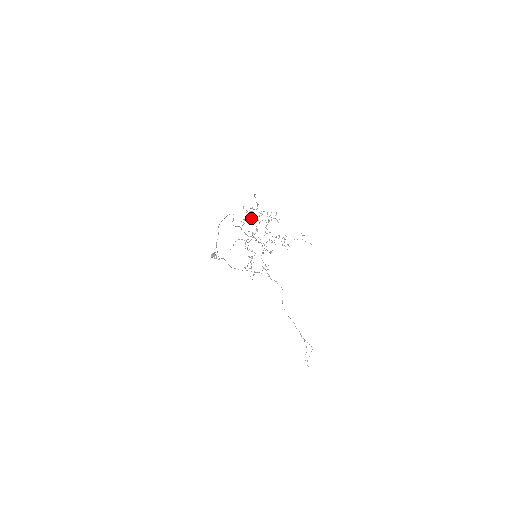
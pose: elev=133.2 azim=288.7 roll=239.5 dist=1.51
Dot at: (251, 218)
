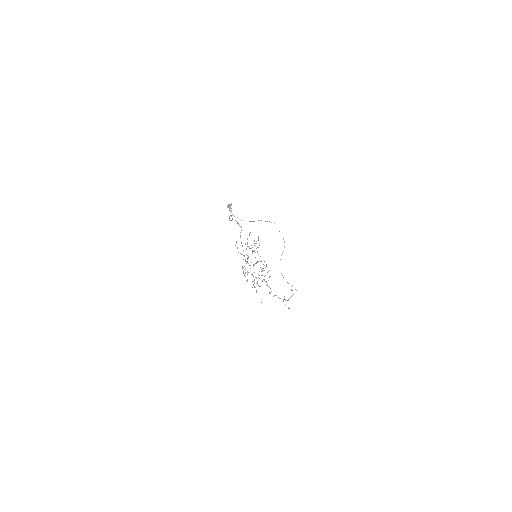
Dot at: (252, 250)
